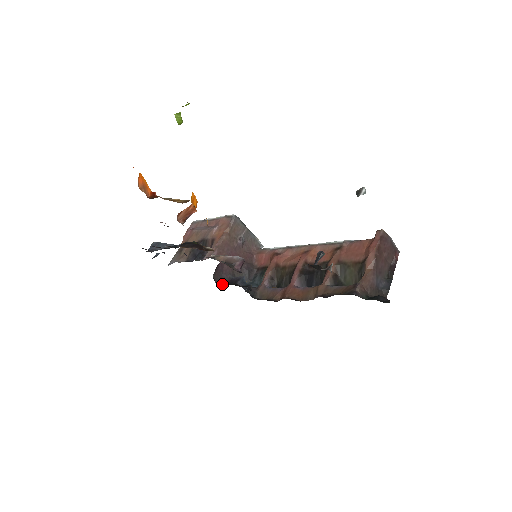
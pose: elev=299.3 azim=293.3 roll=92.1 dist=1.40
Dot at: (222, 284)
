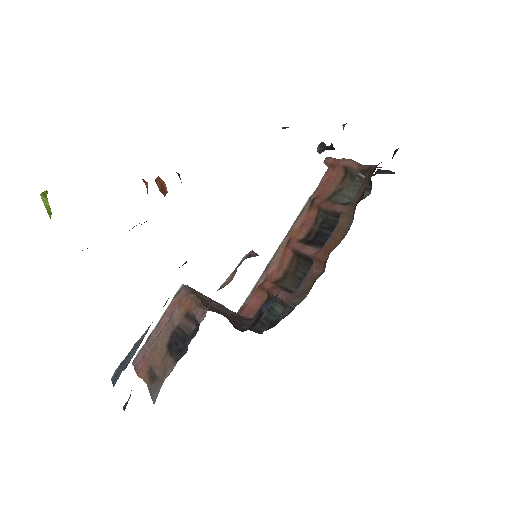
Dot at: occluded
